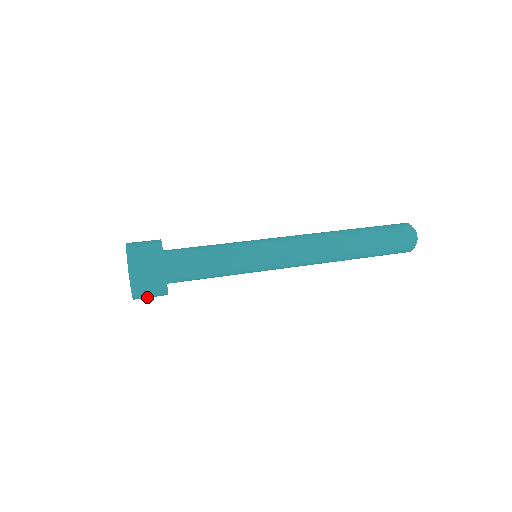
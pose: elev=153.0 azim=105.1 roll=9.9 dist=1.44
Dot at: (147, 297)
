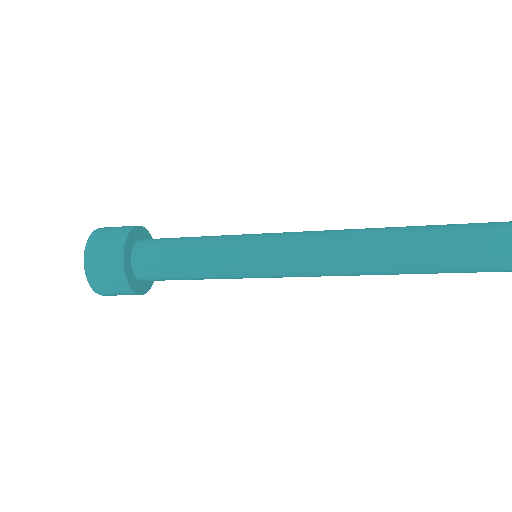
Dot at: occluded
